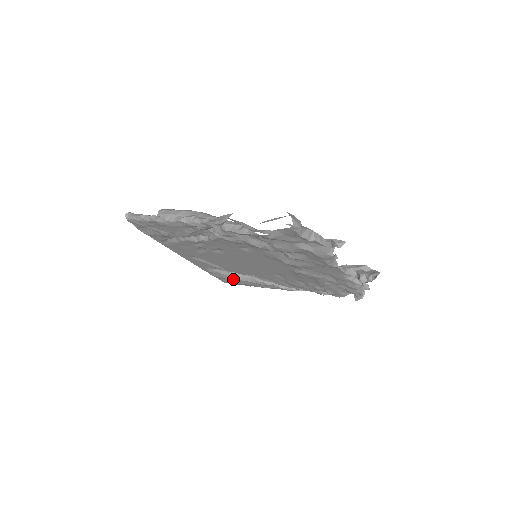
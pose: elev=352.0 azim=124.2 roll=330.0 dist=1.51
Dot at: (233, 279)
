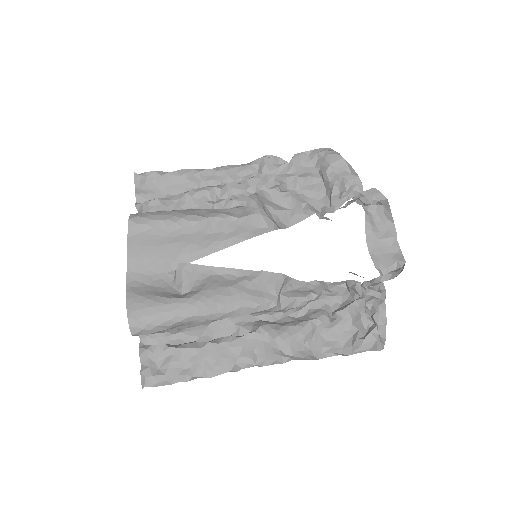
Dot at: occluded
